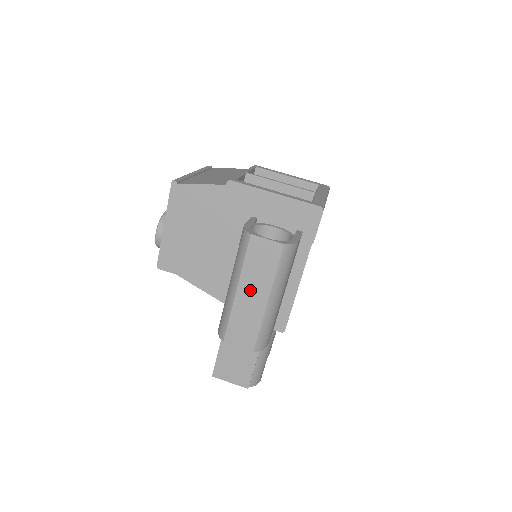
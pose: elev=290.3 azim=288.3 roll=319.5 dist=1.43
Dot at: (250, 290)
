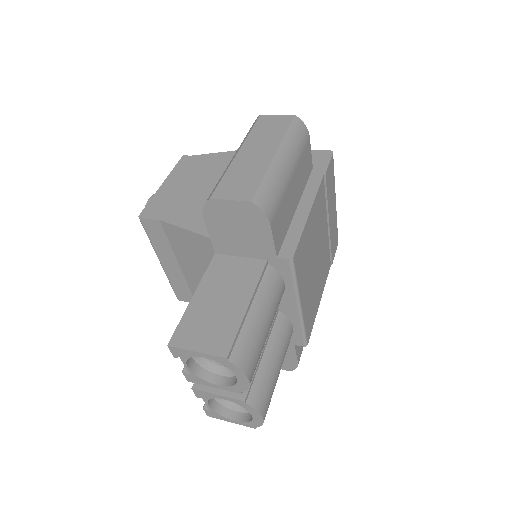
Dot at: (254, 149)
